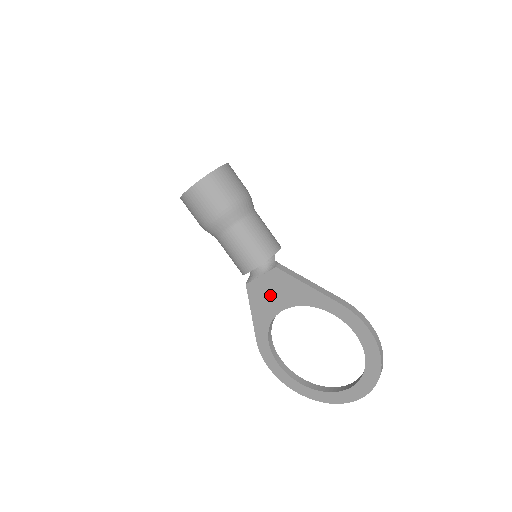
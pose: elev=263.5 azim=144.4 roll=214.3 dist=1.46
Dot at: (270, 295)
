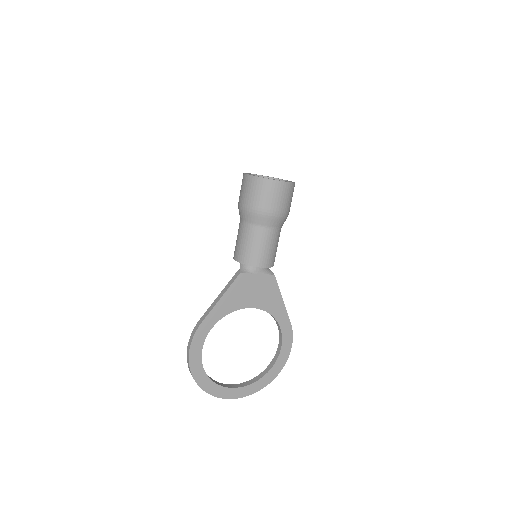
Dot at: (251, 292)
